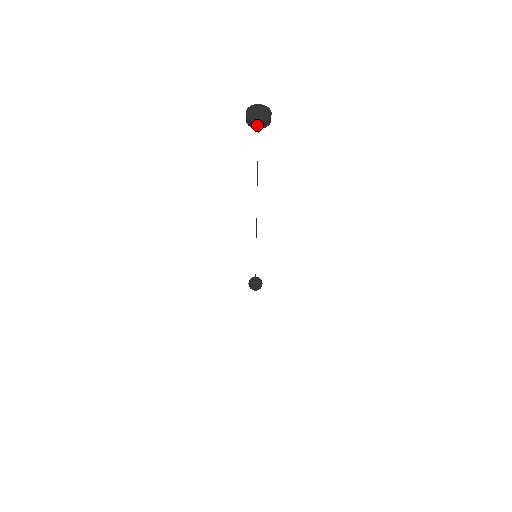
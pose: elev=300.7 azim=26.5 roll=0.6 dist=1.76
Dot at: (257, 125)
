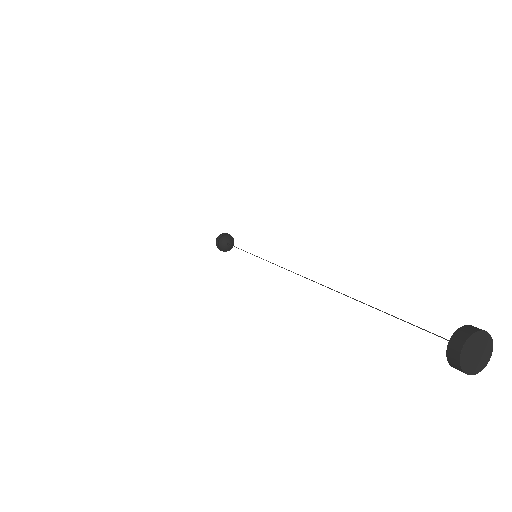
Dot at: (458, 368)
